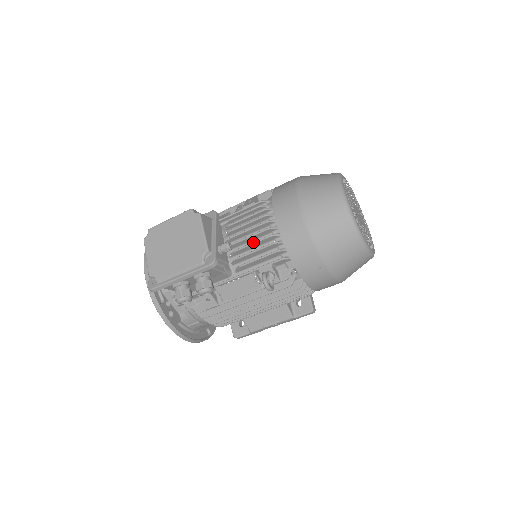
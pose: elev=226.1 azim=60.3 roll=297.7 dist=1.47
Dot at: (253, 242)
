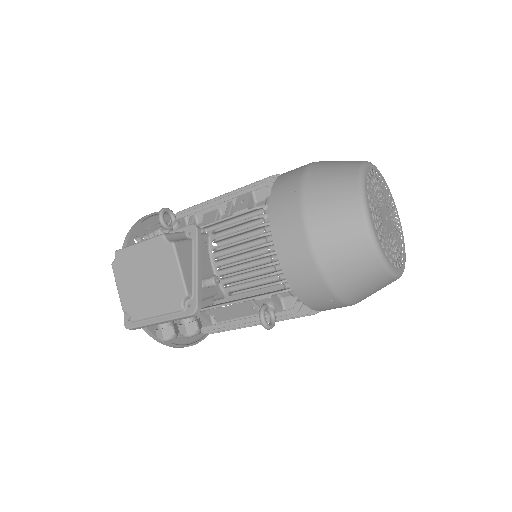
Dot at: (246, 270)
